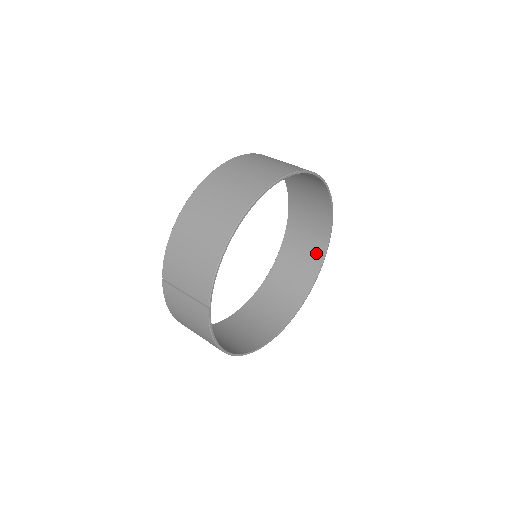
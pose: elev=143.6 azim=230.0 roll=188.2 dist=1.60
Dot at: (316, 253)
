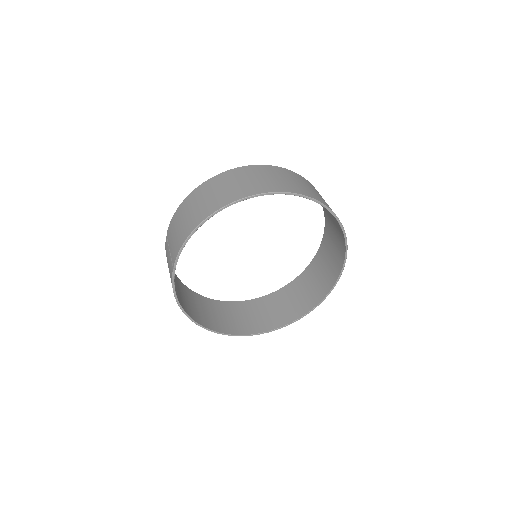
Dot at: (326, 285)
